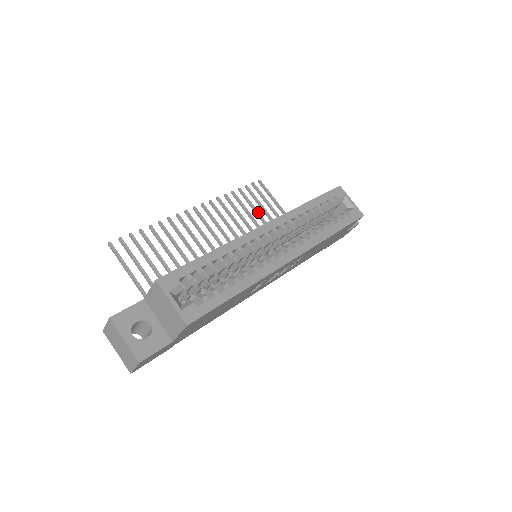
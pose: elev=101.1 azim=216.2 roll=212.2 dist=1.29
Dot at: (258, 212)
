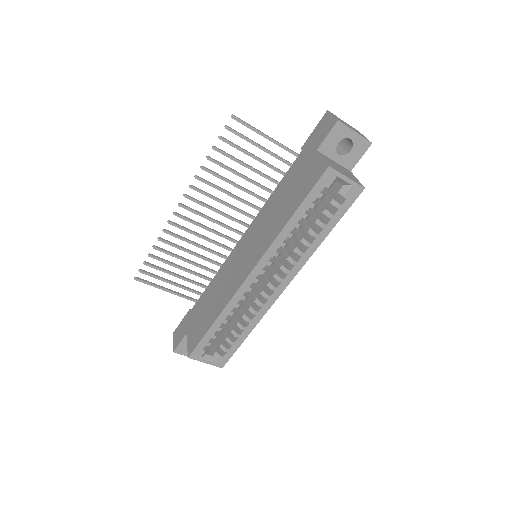
Dot at: (245, 165)
